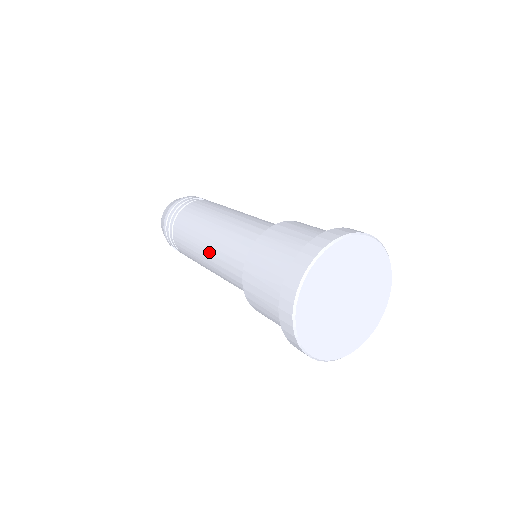
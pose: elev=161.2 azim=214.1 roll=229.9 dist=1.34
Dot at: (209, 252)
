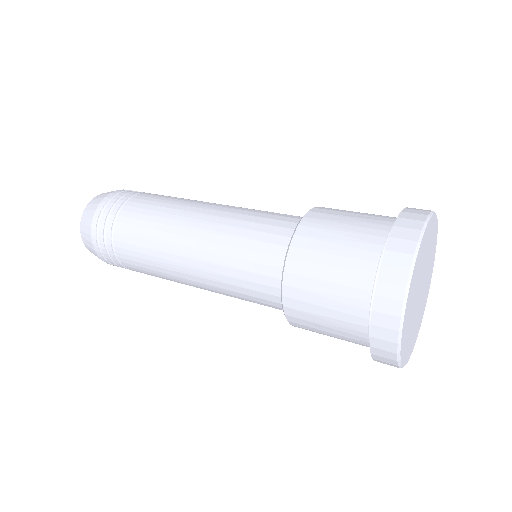
Dot at: (199, 248)
